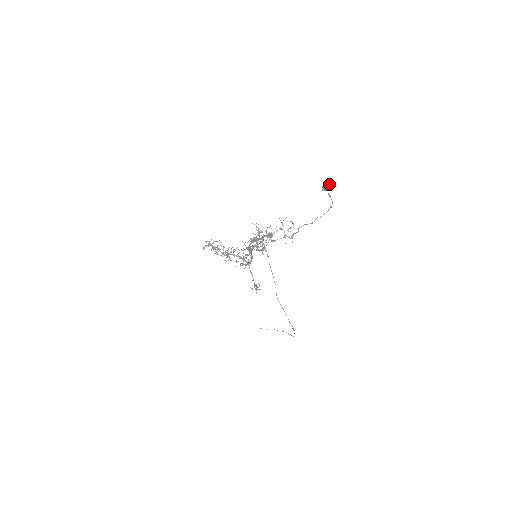
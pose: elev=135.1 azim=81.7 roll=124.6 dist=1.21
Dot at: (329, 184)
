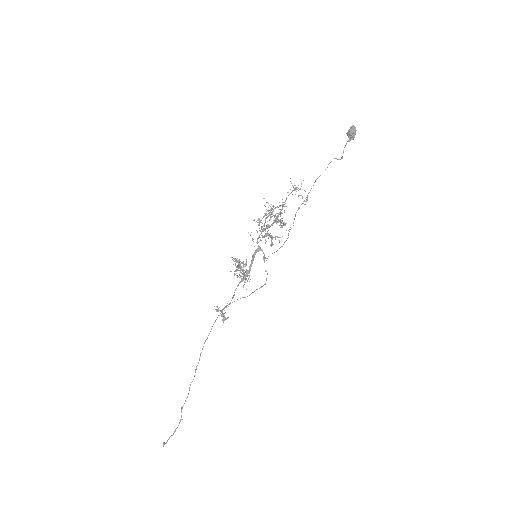
Dot at: (354, 128)
